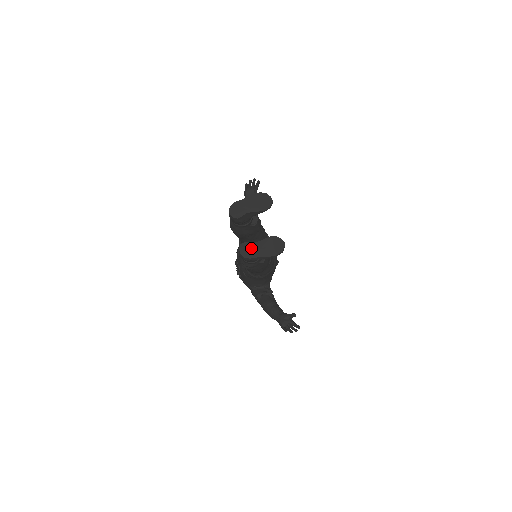
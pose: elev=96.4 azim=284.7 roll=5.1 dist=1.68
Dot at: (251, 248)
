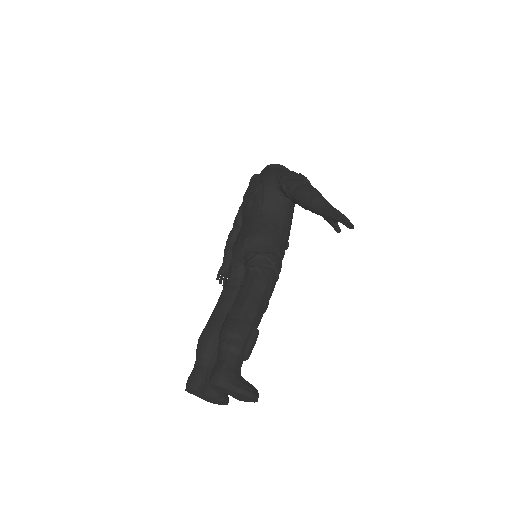
Dot at: (198, 394)
